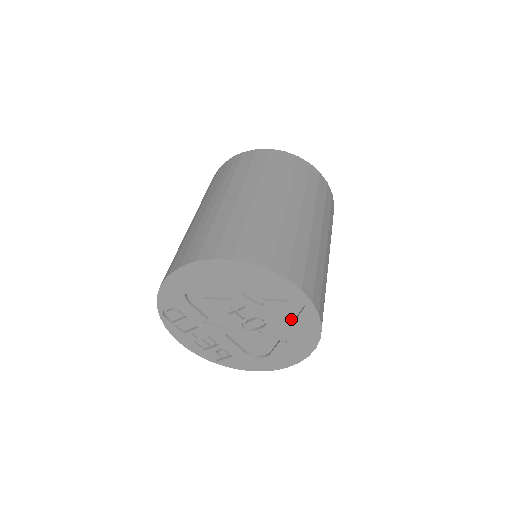
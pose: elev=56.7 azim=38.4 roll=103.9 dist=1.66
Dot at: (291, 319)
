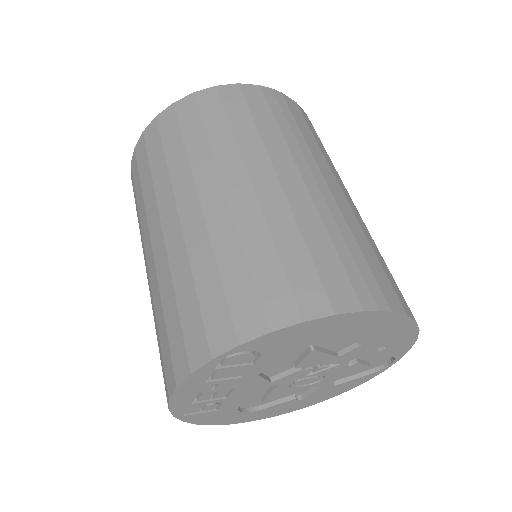
Dot at: (338, 378)
